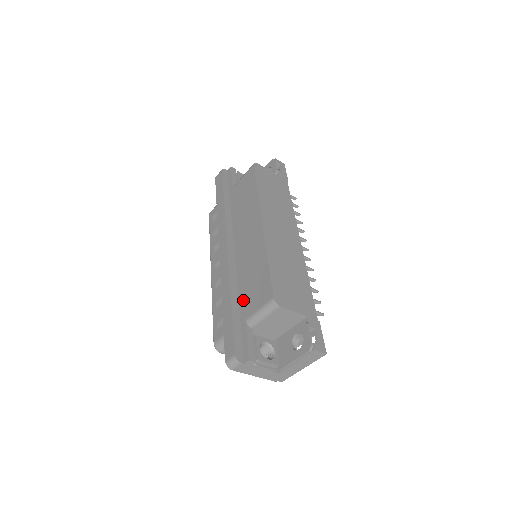
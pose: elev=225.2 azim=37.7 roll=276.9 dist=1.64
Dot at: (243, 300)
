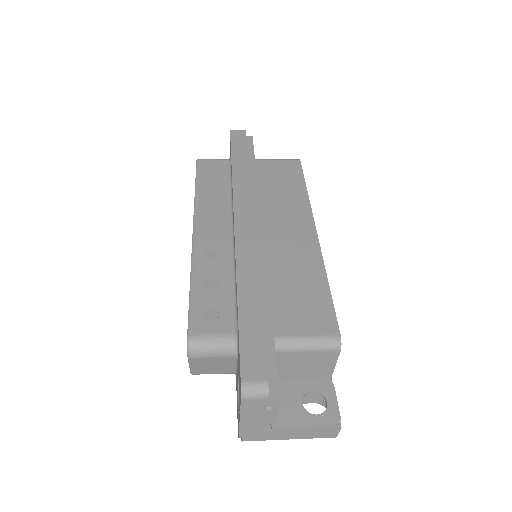
Dot at: (271, 307)
